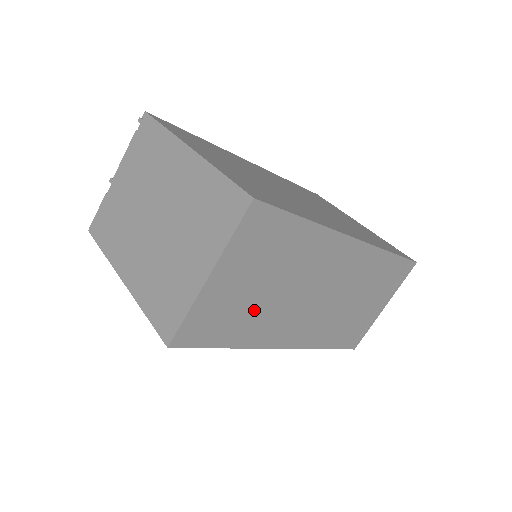
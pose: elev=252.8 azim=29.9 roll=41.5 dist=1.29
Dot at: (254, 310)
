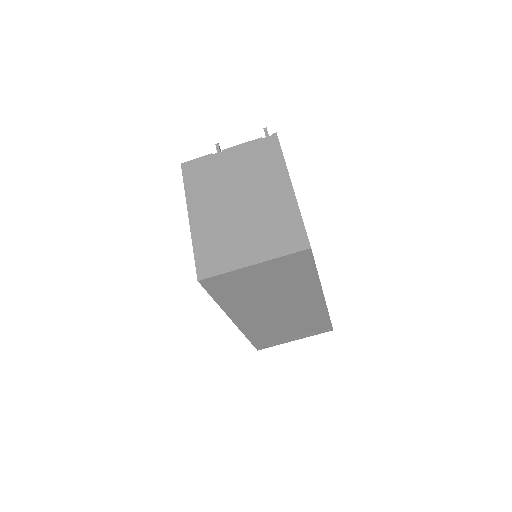
Dot at: (248, 294)
